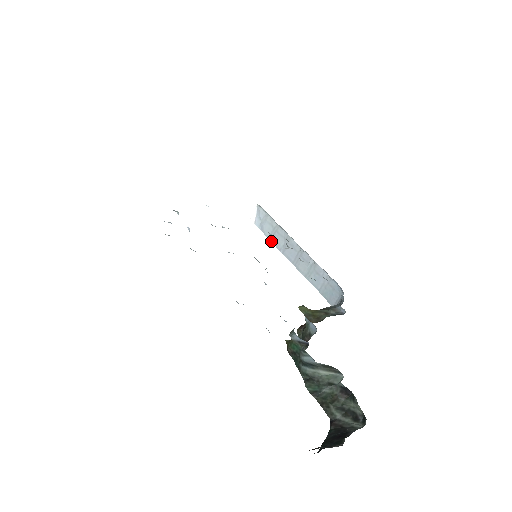
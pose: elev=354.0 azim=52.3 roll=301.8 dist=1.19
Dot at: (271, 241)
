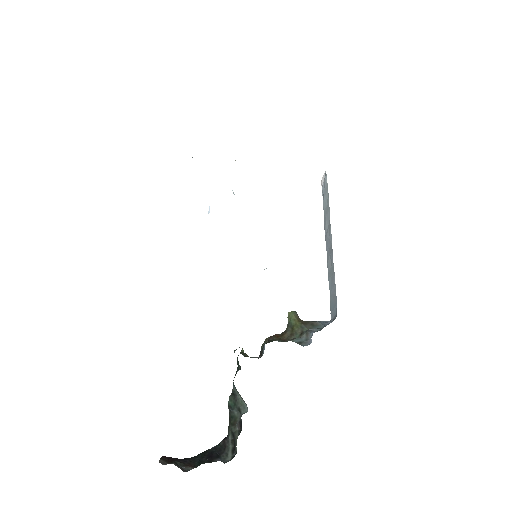
Dot at: (324, 217)
